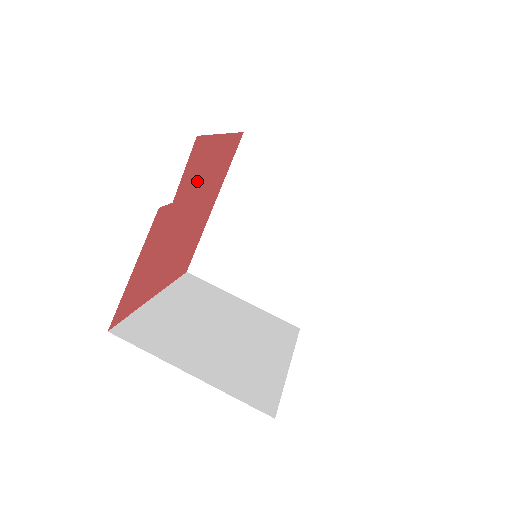
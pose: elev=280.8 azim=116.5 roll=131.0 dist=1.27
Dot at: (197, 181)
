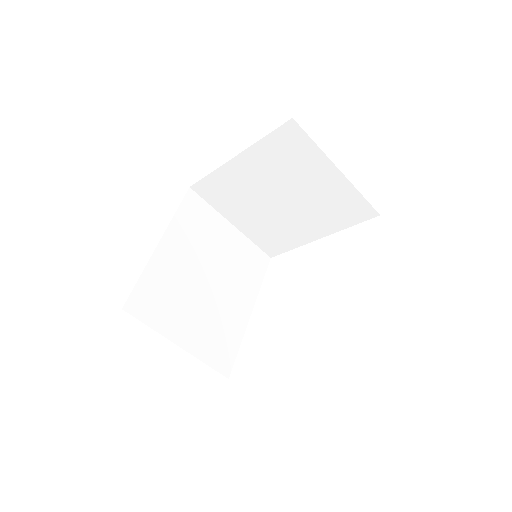
Dot at: occluded
